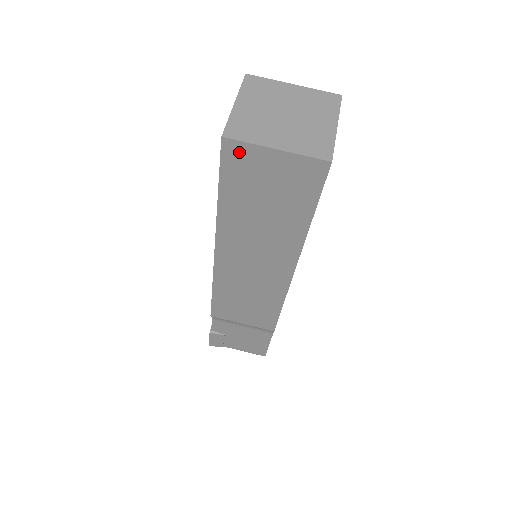
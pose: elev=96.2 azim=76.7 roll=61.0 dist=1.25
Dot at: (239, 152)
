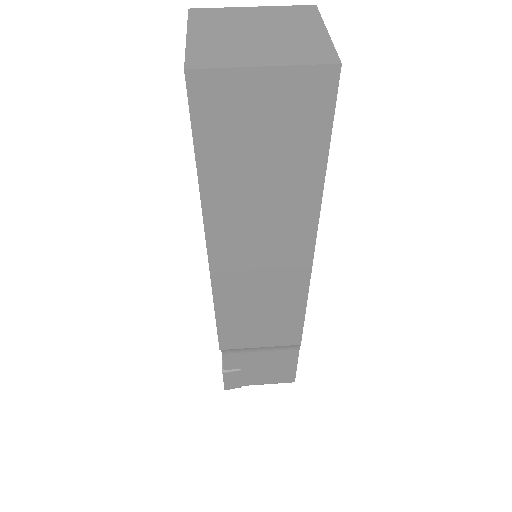
Dot at: (213, 88)
